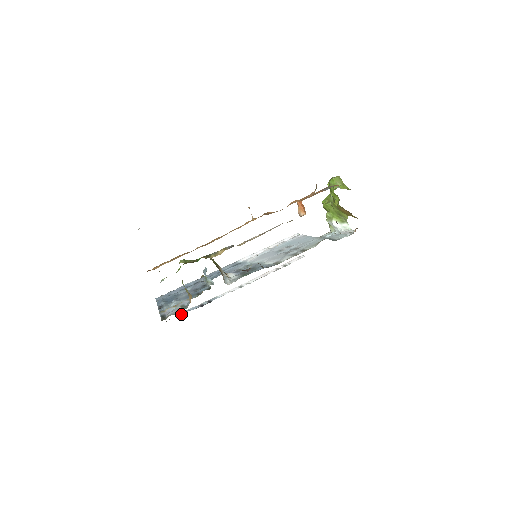
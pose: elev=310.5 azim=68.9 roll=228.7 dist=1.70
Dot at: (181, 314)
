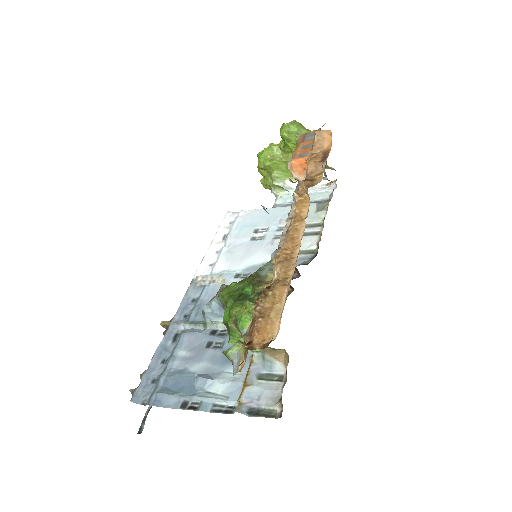
Dot at: occluded
